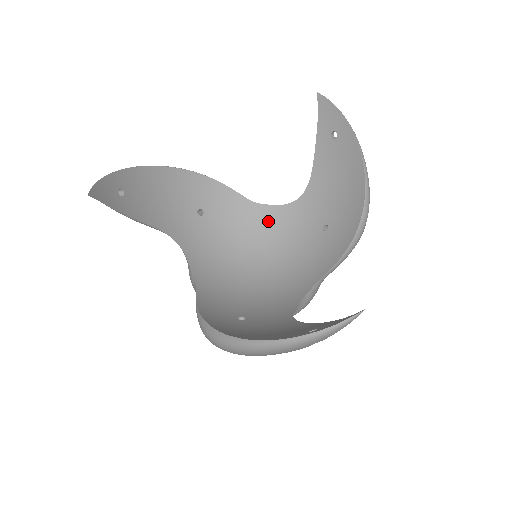
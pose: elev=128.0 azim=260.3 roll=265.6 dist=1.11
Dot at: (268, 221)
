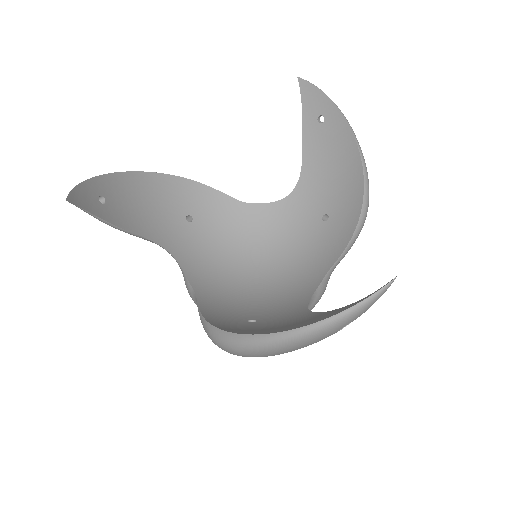
Dot at: (262, 220)
